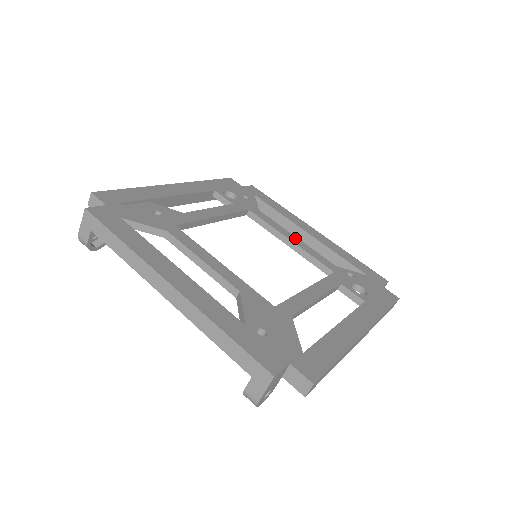
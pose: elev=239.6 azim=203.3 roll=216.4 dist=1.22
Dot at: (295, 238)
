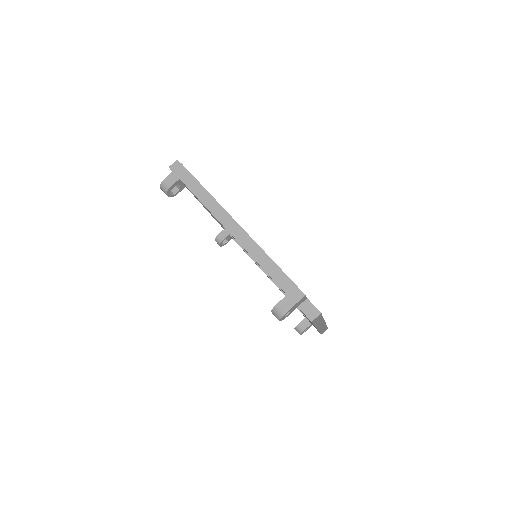
Dot at: occluded
